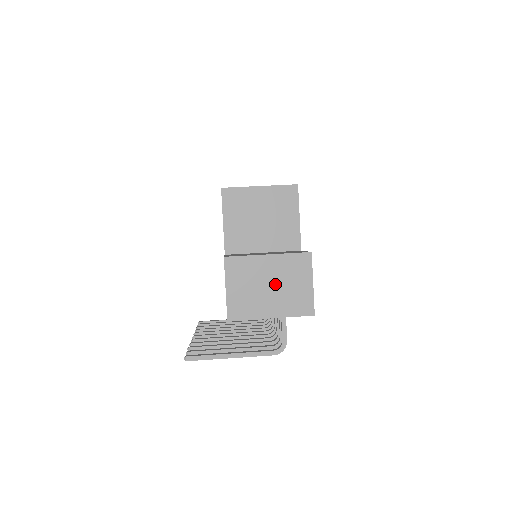
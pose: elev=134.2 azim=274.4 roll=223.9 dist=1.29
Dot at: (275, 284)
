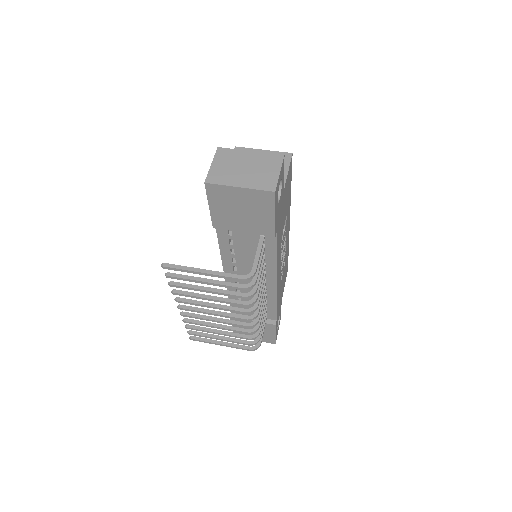
Dot at: (250, 168)
